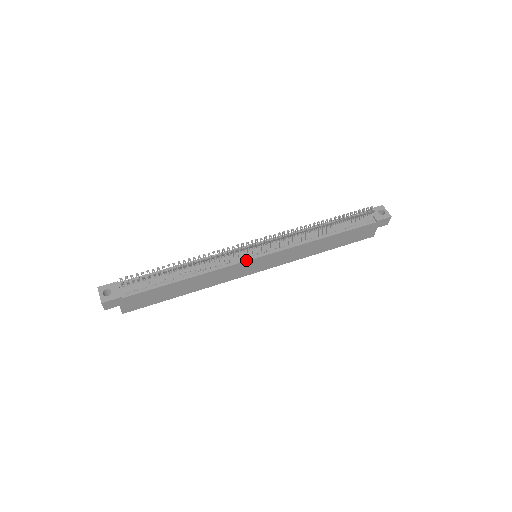
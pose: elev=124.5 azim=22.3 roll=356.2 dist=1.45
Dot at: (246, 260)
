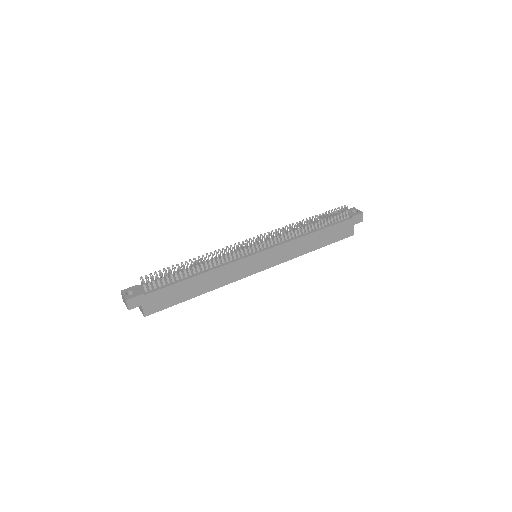
Dot at: (248, 256)
